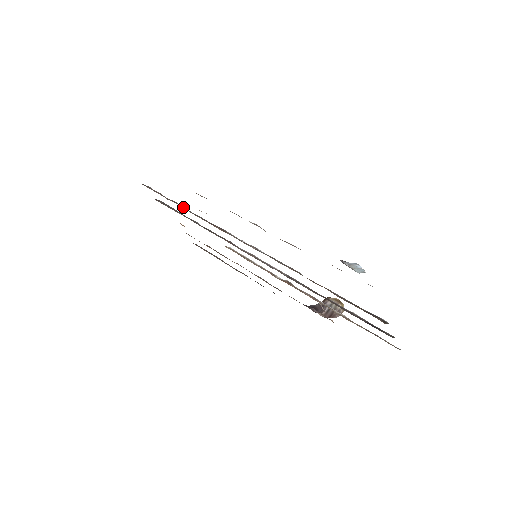
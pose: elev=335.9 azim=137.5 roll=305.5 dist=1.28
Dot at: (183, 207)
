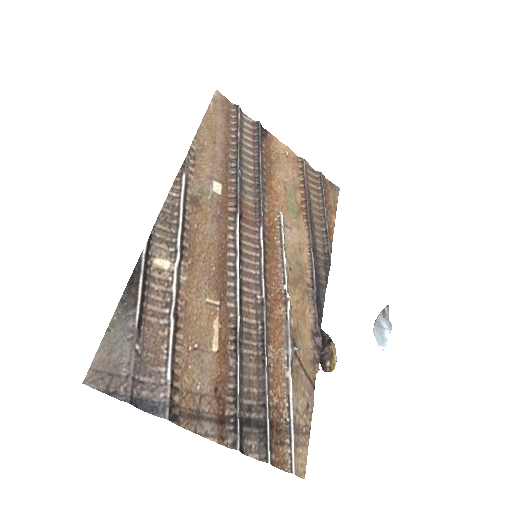
Dot at: (236, 156)
